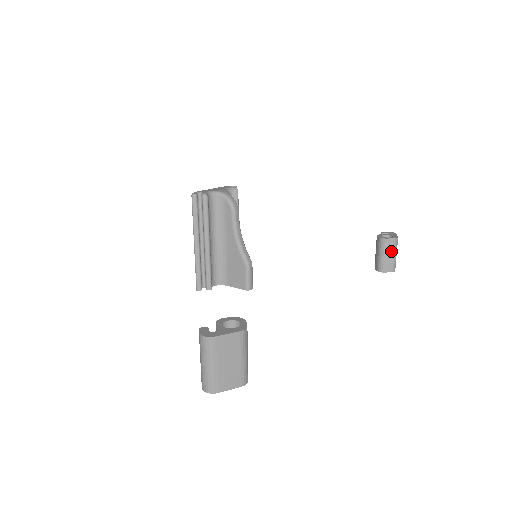
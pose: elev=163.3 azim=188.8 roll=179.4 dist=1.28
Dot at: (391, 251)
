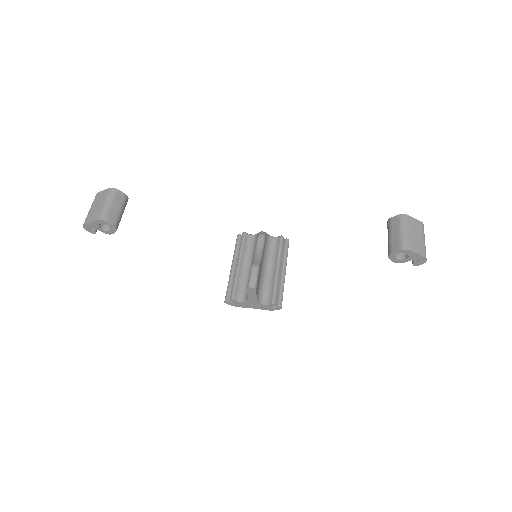
Dot at: (396, 229)
